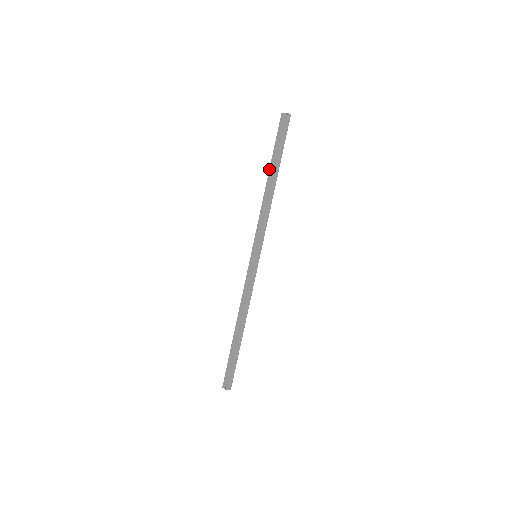
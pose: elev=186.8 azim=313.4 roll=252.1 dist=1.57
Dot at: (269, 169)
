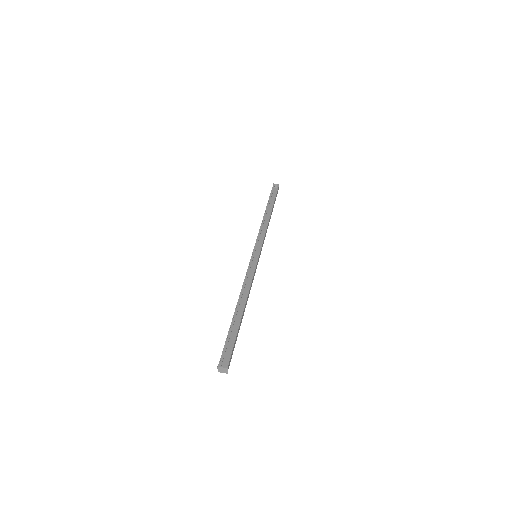
Dot at: (266, 207)
